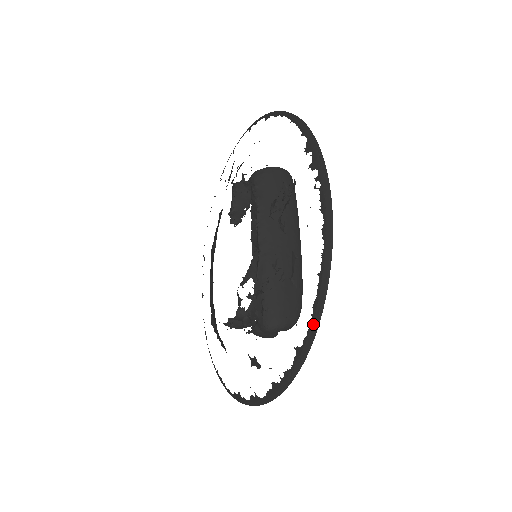
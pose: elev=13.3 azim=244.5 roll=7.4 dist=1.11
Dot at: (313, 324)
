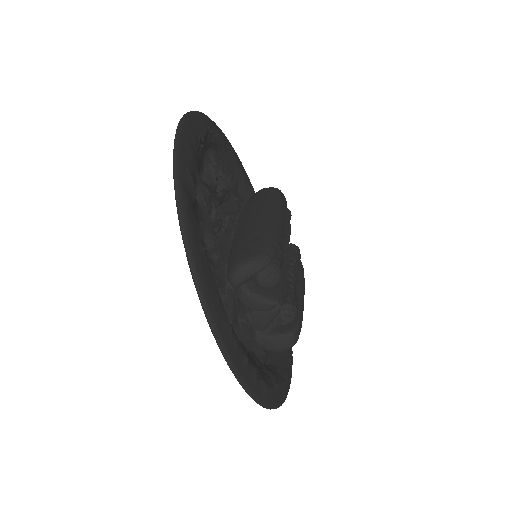
Dot at: (174, 187)
